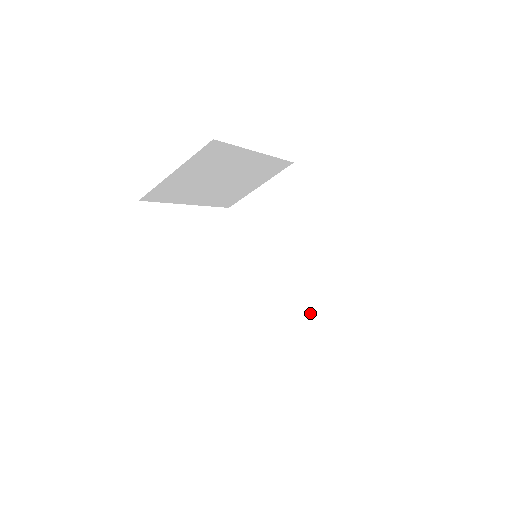
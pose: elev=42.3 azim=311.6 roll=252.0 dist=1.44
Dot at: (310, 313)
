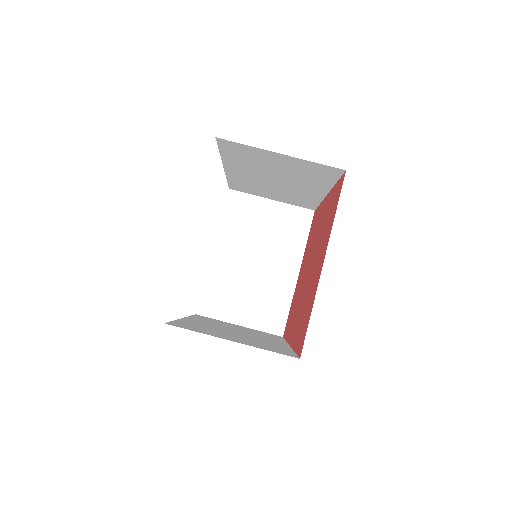
Dot at: (224, 336)
